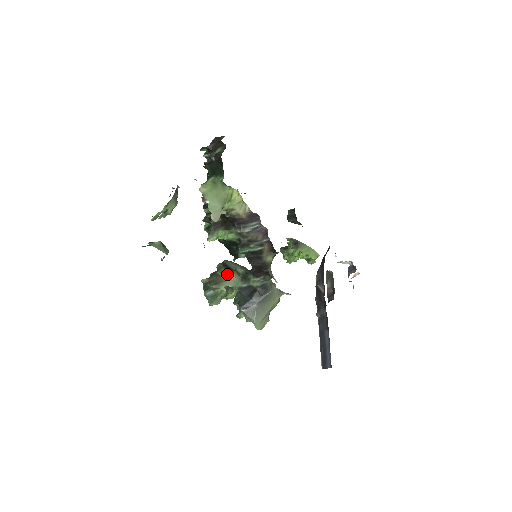
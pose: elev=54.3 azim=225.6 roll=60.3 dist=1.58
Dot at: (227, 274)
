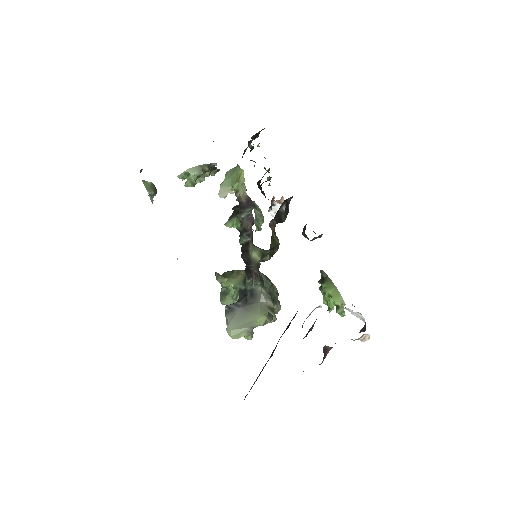
Dot at: (240, 274)
